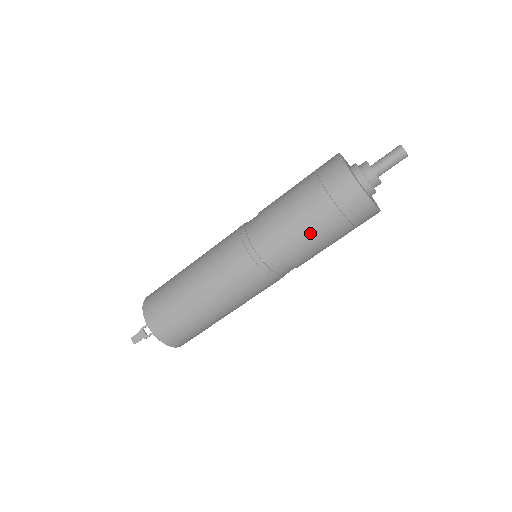
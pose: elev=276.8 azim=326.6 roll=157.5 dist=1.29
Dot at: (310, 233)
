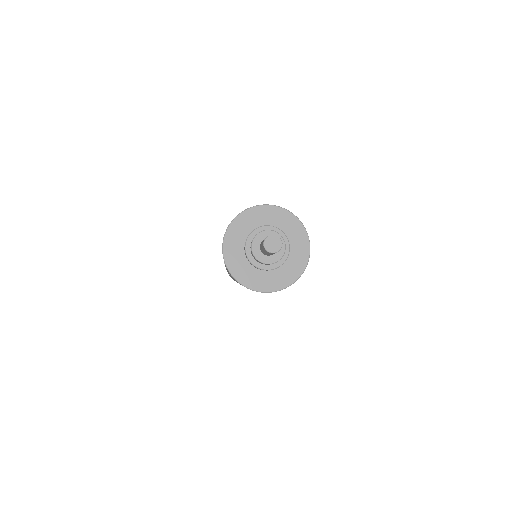
Dot at: occluded
